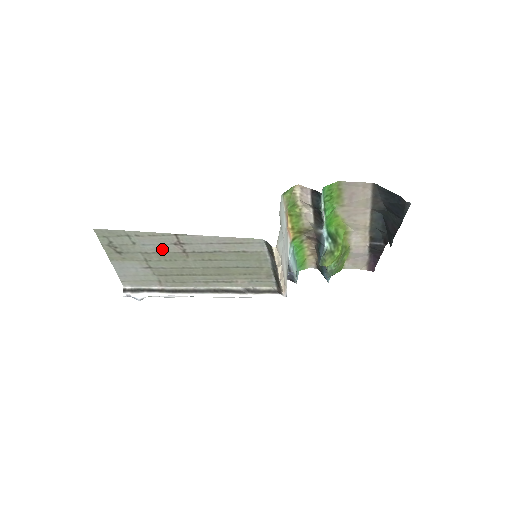
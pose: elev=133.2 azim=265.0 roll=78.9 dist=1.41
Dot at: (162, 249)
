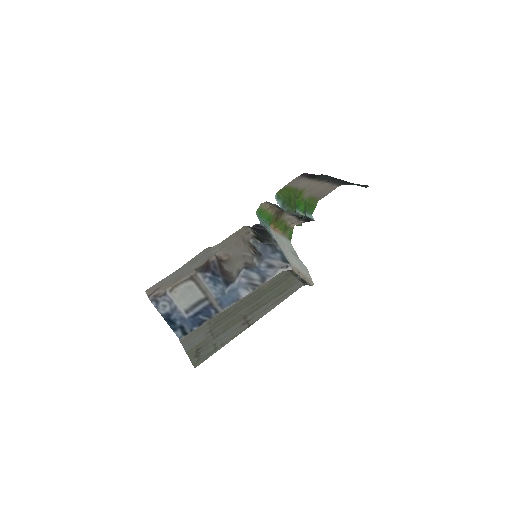
Dot at: (231, 329)
